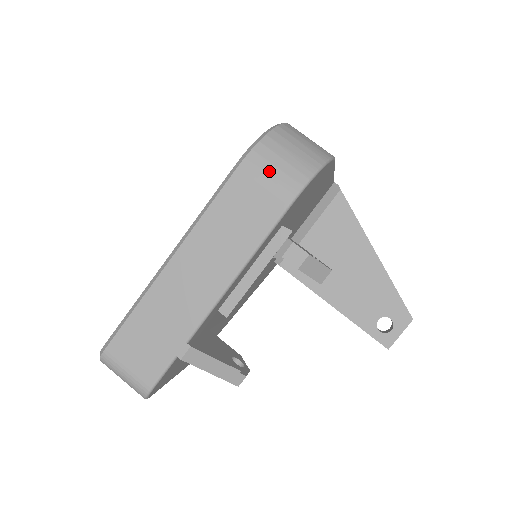
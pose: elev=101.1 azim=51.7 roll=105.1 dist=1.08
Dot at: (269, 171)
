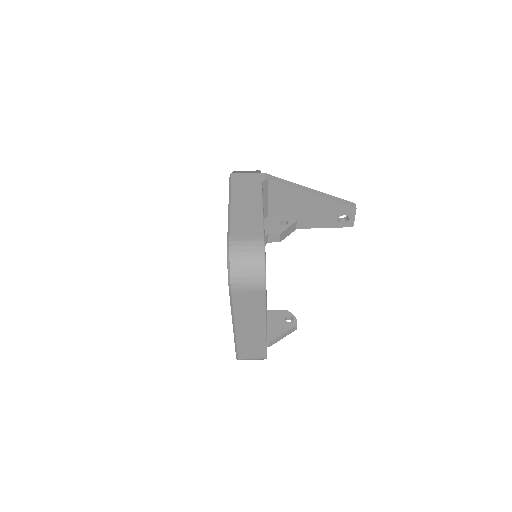
Dot at: (246, 286)
